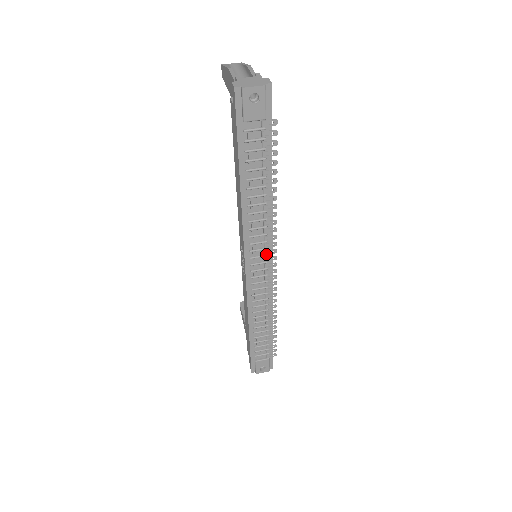
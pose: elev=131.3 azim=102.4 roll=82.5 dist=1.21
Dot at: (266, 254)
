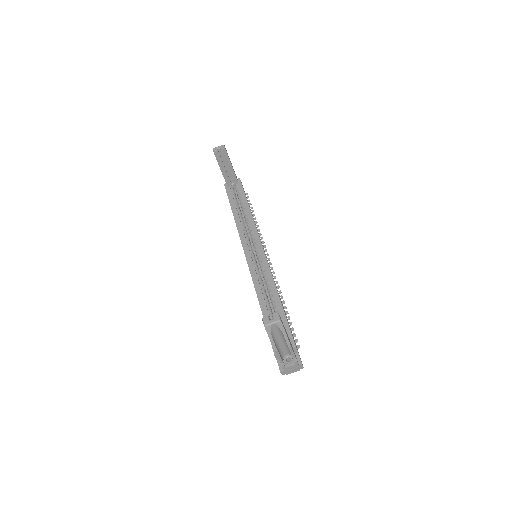
Dot at: occluded
